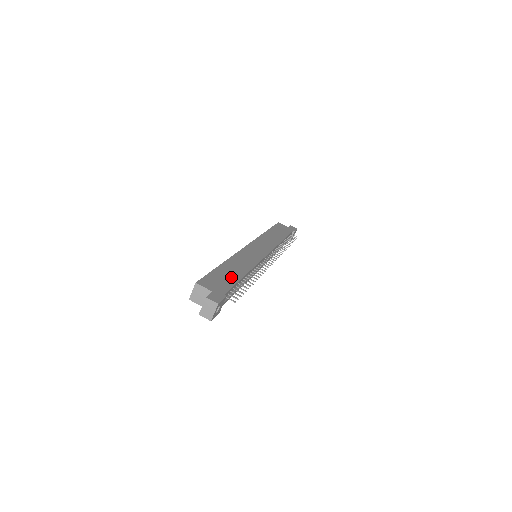
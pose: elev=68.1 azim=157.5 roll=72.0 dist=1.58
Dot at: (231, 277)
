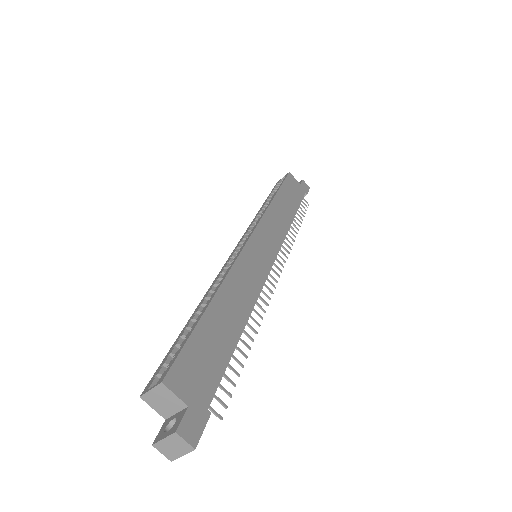
Dot at: (222, 345)
